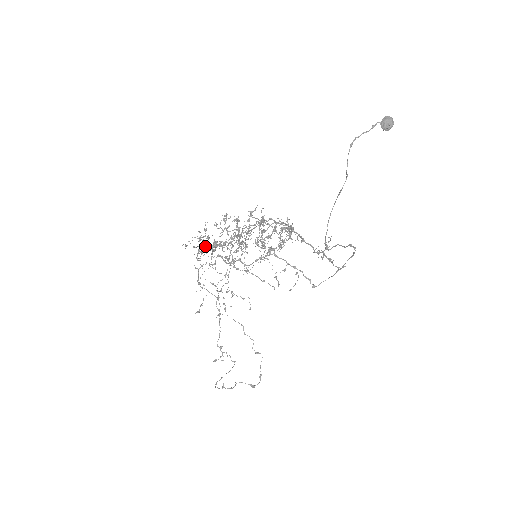
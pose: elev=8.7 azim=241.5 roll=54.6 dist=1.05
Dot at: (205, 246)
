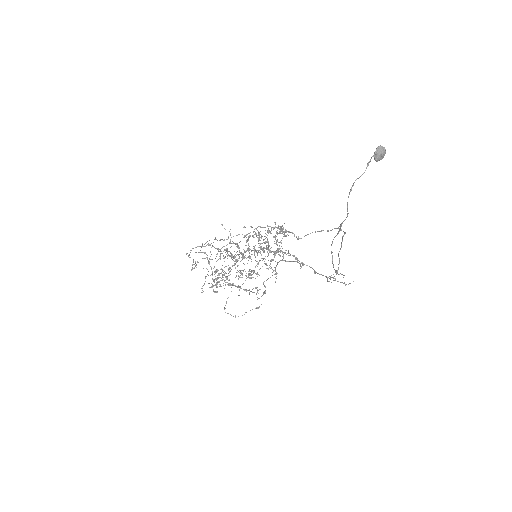
Dot at: (217, 278)
